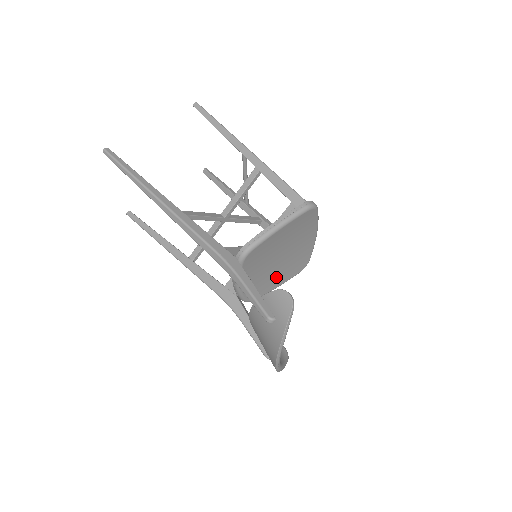
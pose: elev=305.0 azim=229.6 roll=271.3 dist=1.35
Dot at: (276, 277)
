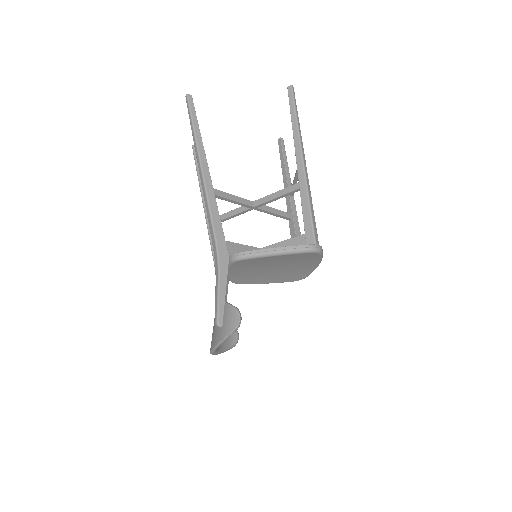
Dot at: (267, 278)
